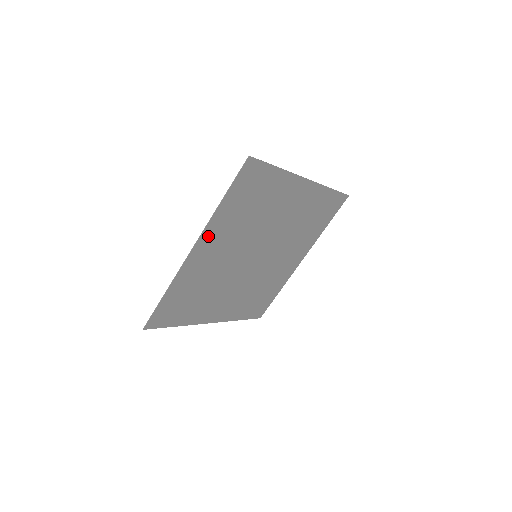
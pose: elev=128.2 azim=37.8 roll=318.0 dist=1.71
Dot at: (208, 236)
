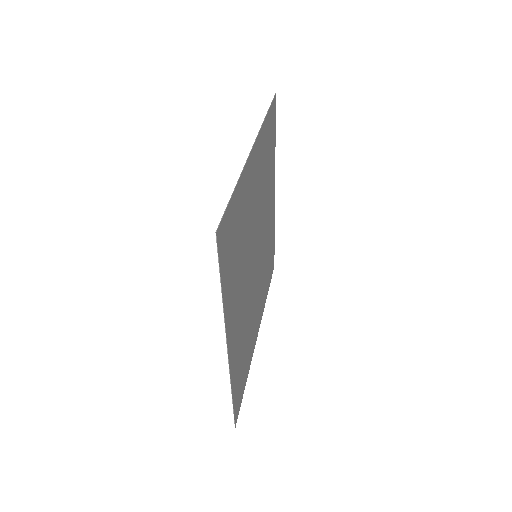
Dot at: (257, 148)
